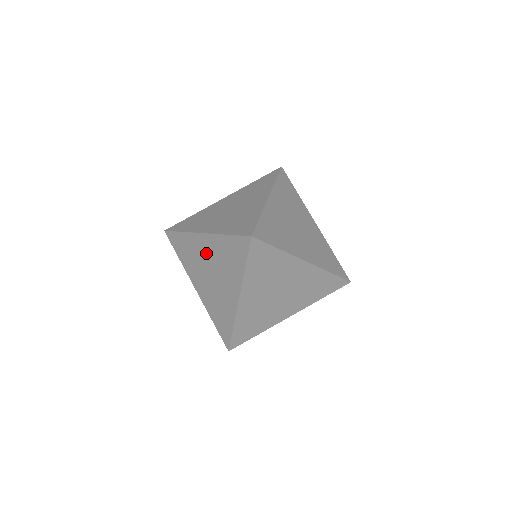
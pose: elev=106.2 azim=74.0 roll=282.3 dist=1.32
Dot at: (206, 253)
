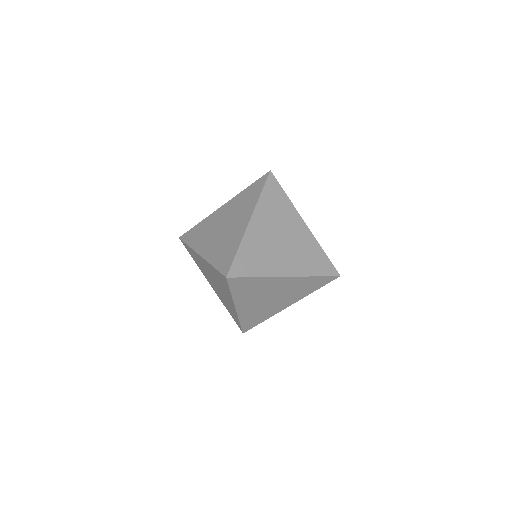
Dot at: (222, 215)
